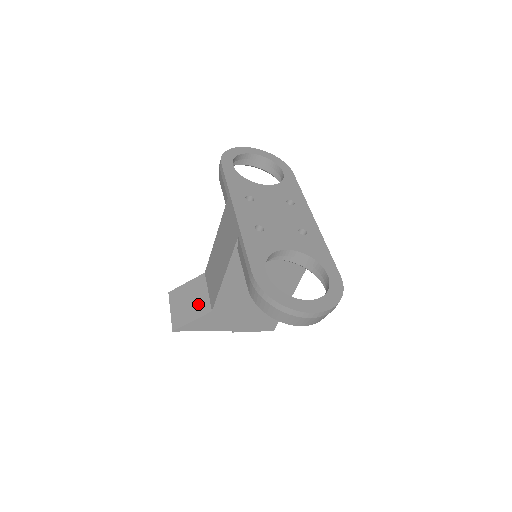
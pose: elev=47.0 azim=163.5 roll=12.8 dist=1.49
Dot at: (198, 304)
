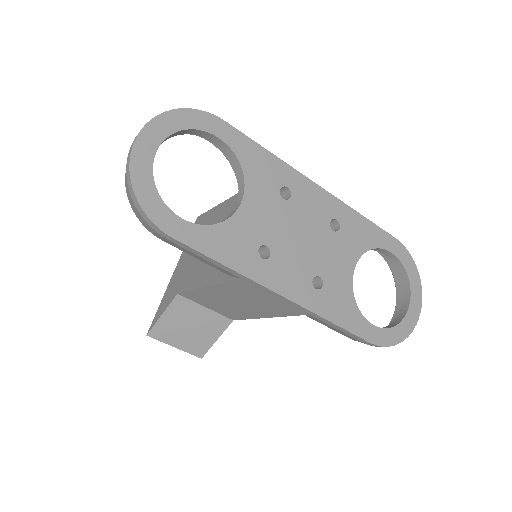
Dot at: (207, 324)
